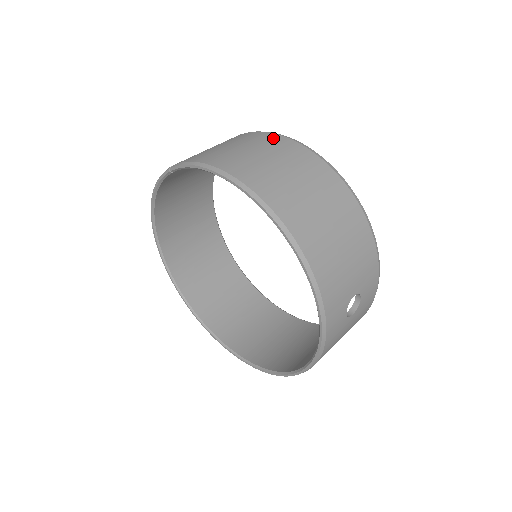
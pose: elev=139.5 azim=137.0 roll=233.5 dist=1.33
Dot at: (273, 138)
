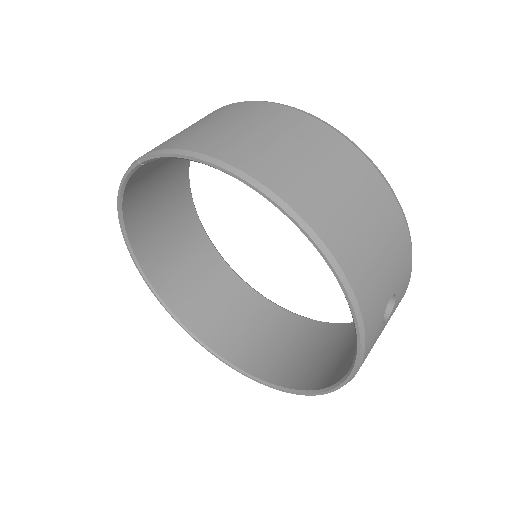
Dot at: (268, 108)
